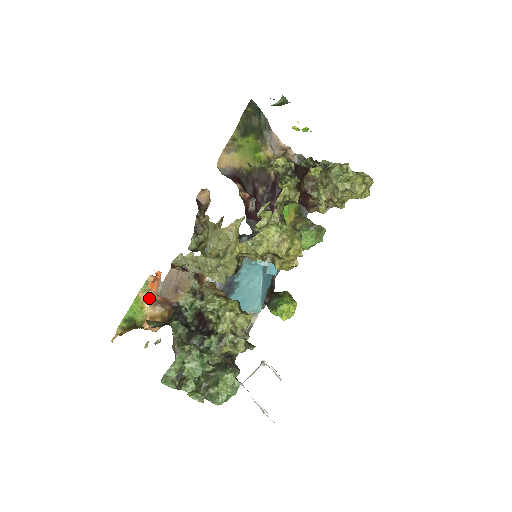
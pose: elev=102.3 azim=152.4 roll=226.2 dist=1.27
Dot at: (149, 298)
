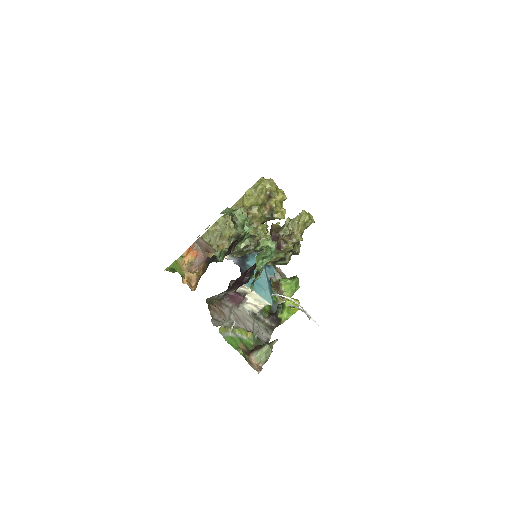
Dot at: (185, 266)
